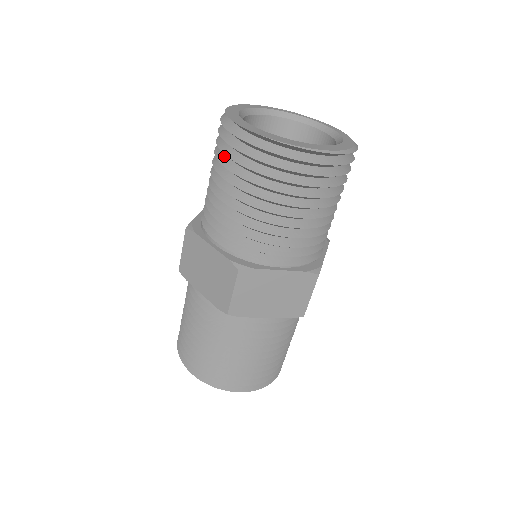
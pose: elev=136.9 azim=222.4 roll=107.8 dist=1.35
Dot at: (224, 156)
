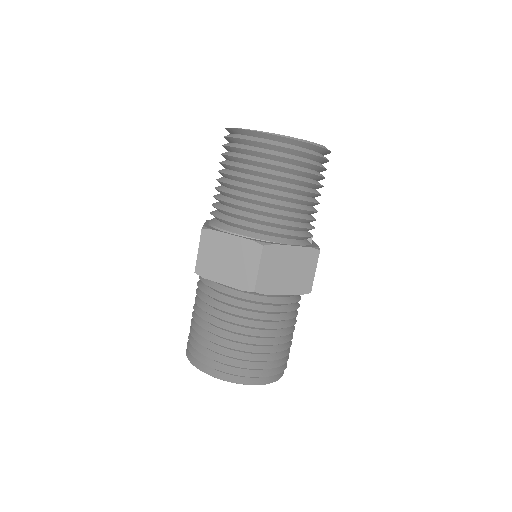
Dot at: occluded
